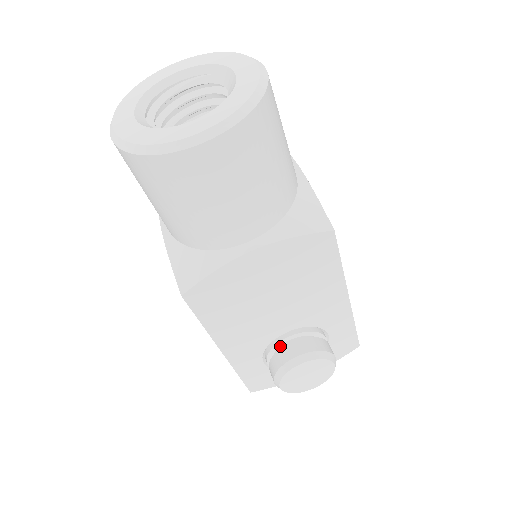
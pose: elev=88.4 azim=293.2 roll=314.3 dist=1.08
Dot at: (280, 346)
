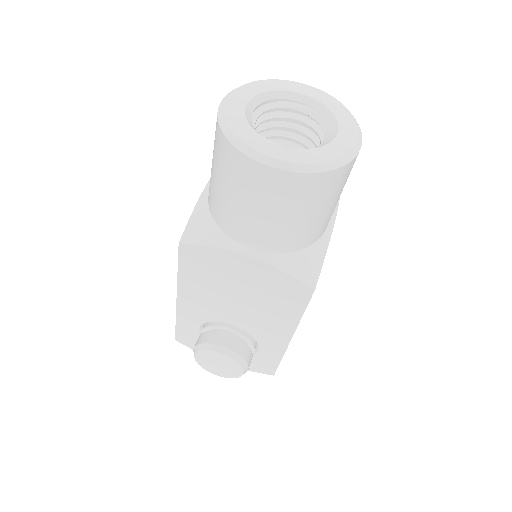
Dot at: (219, 329)
